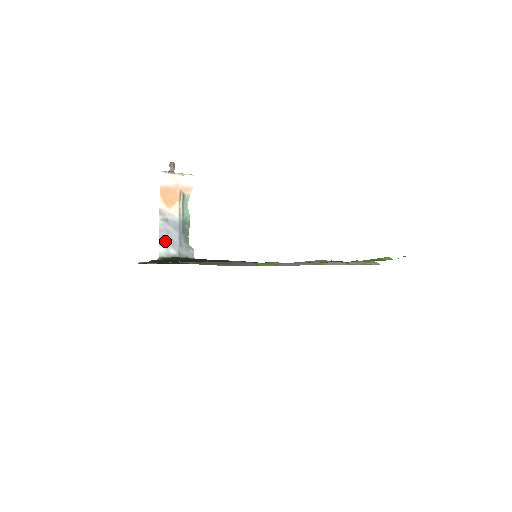
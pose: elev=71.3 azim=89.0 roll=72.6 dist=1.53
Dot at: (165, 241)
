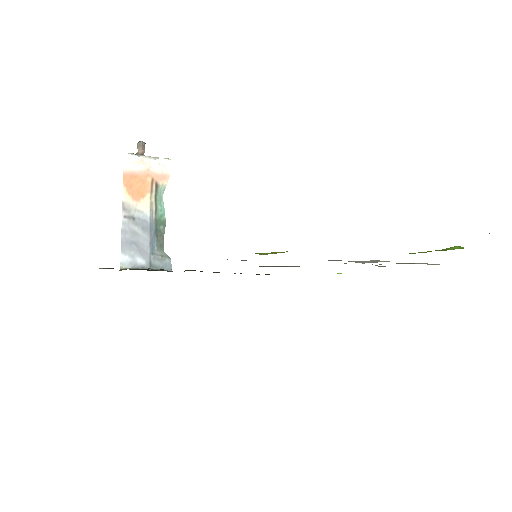
Dot at: (130, 246)
